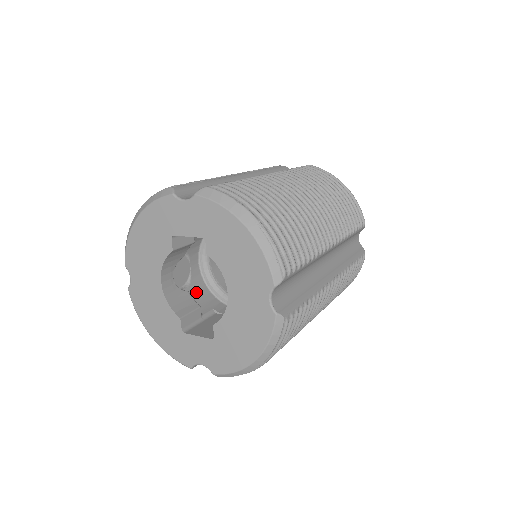
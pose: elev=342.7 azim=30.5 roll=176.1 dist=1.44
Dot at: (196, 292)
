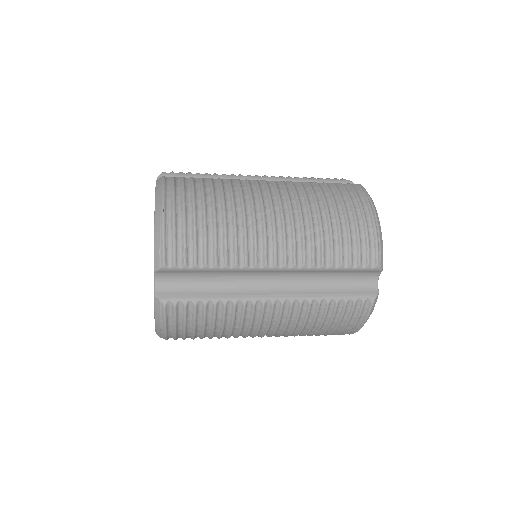
Dot at: occluded
